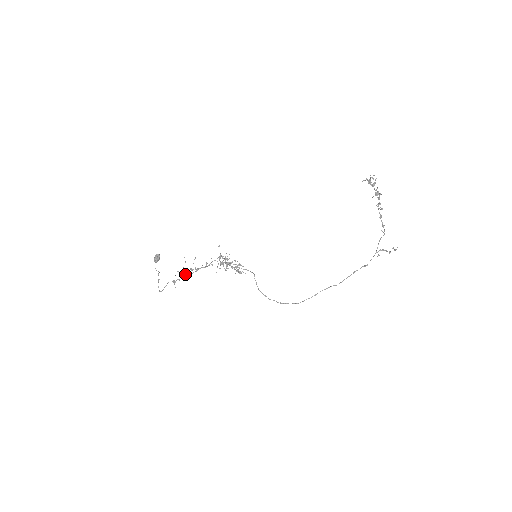
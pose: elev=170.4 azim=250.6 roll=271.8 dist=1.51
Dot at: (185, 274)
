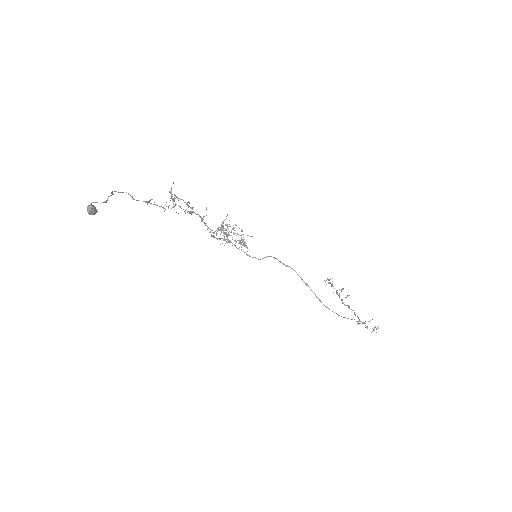
Dot at: occluded
